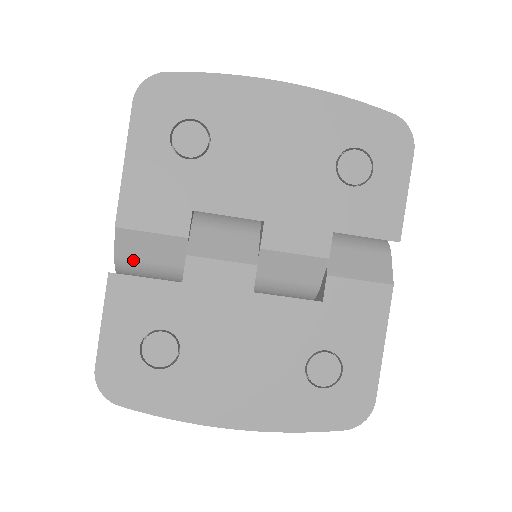
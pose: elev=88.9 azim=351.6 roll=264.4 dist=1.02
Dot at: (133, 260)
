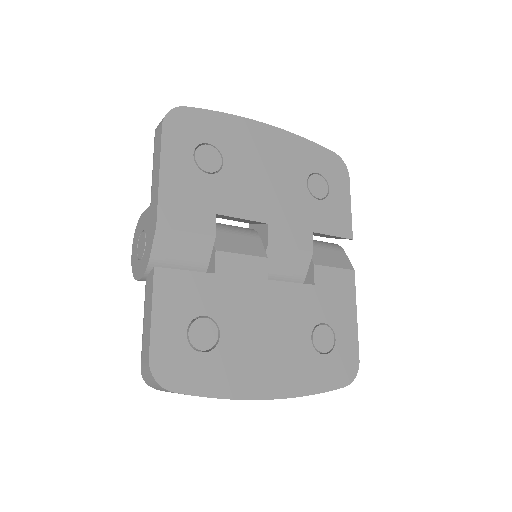
Dot at: (166, 259)
